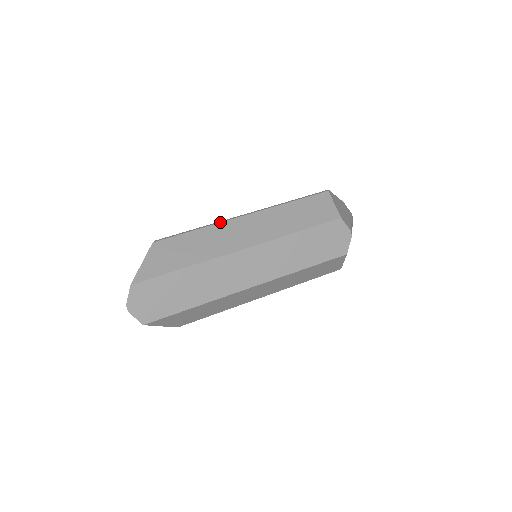
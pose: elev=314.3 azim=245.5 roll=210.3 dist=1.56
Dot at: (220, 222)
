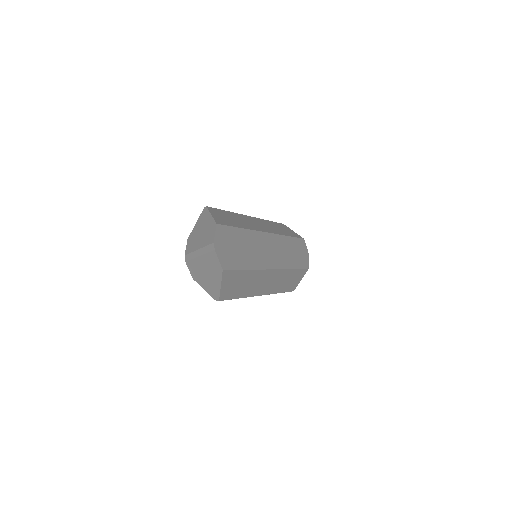
Dot at: (240, 214)
